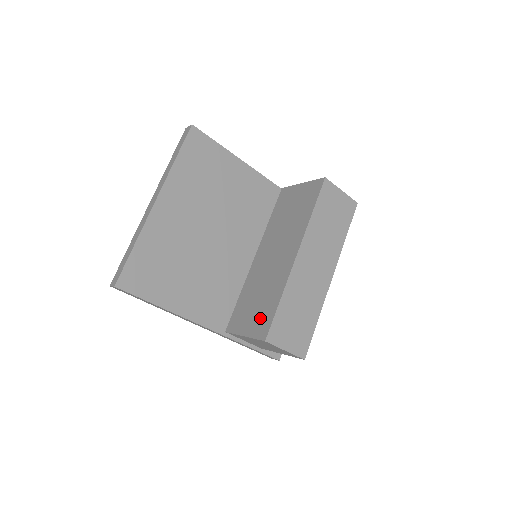
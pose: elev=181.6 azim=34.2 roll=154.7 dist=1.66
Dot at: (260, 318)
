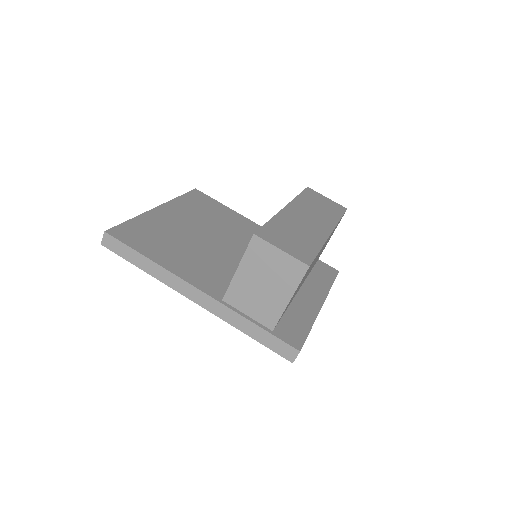
Dot at: occluded
